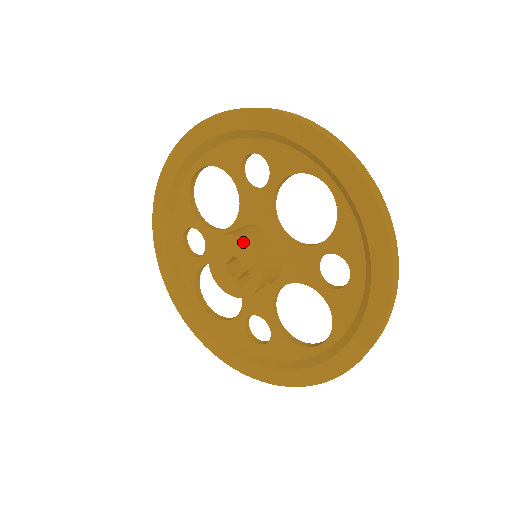
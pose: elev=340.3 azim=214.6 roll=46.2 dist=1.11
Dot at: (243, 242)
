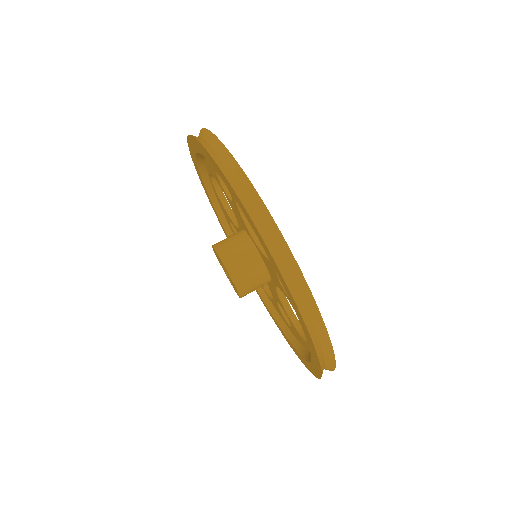
Dot at: (237, 291)
